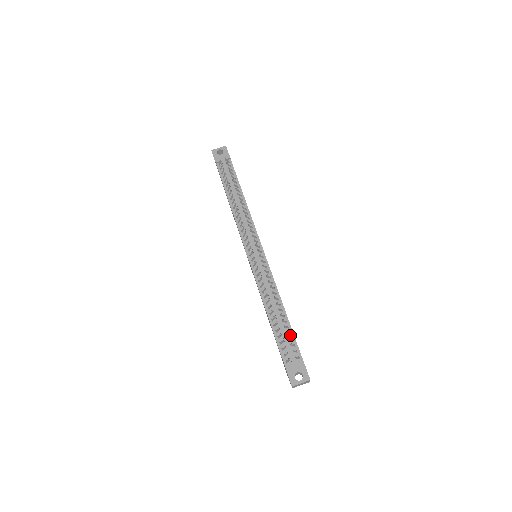
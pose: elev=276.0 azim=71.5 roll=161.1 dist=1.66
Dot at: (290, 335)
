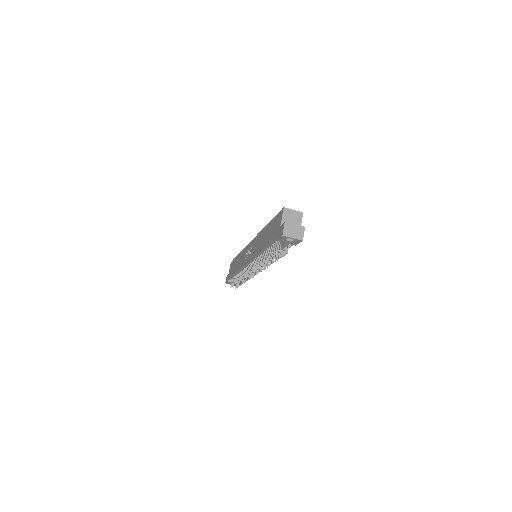
Dot at: occluded
